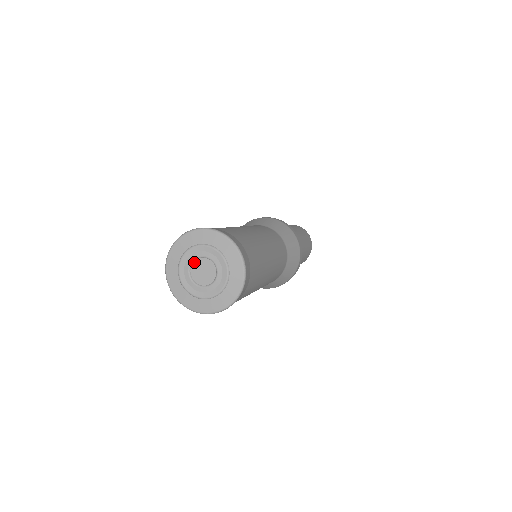
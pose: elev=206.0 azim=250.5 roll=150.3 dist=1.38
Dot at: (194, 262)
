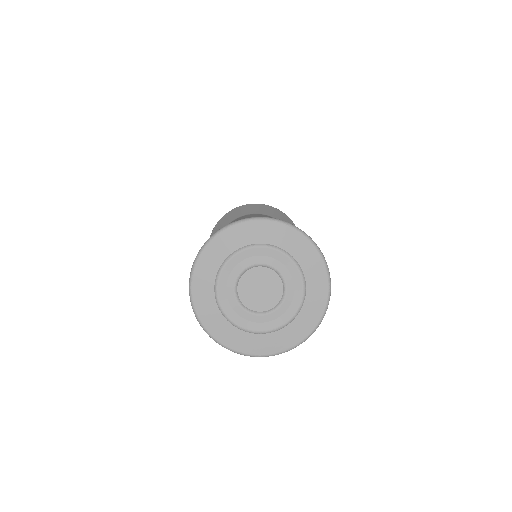
Dot at: (247, 271)
